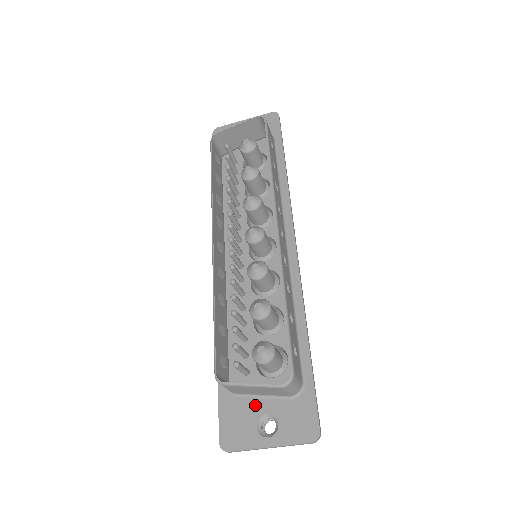
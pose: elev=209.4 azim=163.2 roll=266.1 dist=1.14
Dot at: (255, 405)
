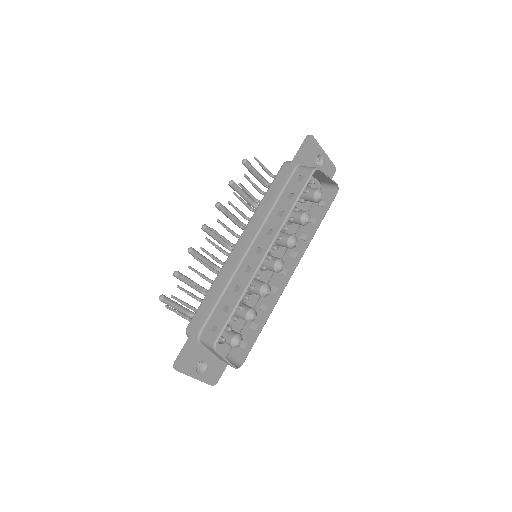
Dot at: (204, 354)
